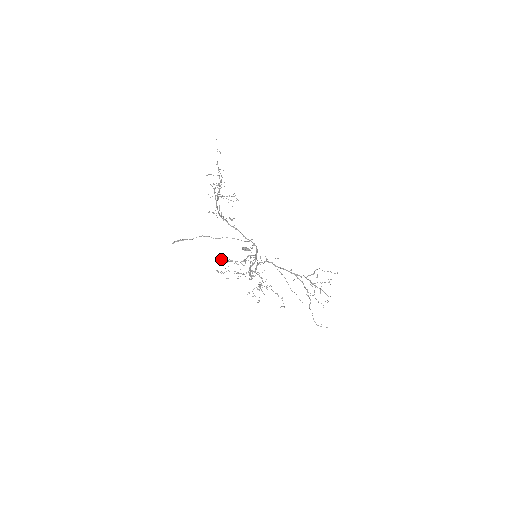
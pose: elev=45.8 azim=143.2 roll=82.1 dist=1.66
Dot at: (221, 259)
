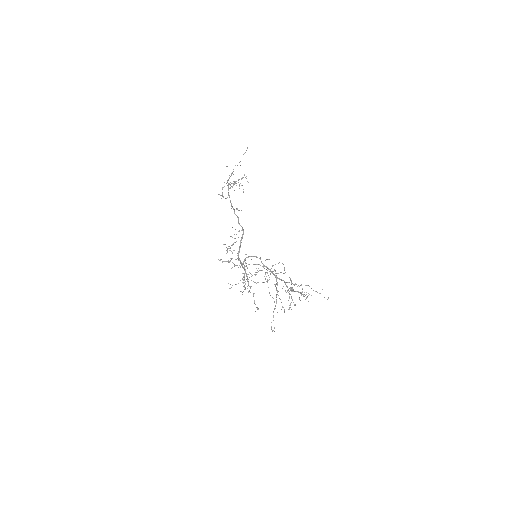
Dot at: occluded
